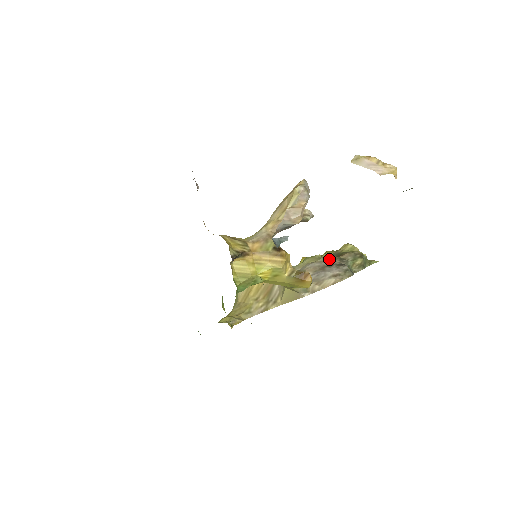
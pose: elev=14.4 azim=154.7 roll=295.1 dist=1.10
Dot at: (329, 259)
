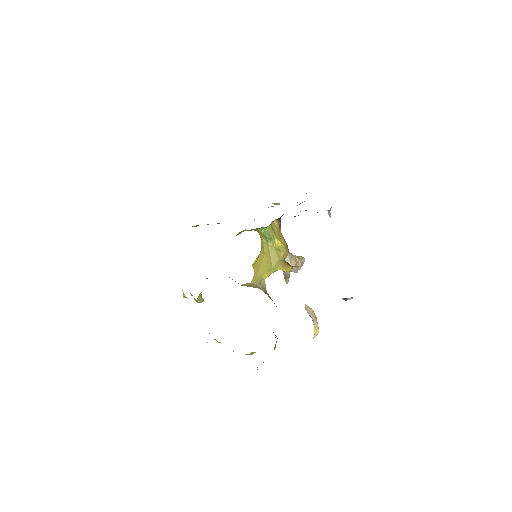
Dot at: occluded
